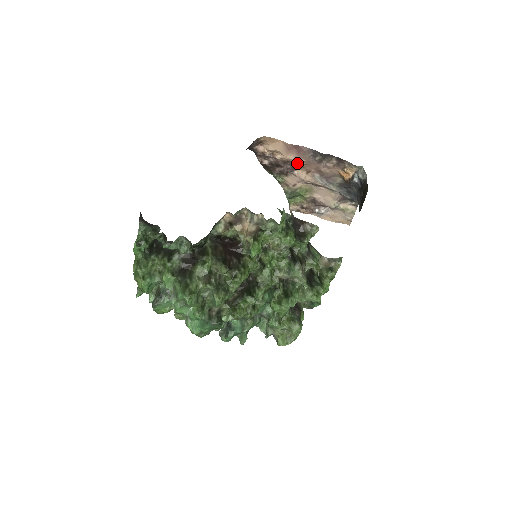
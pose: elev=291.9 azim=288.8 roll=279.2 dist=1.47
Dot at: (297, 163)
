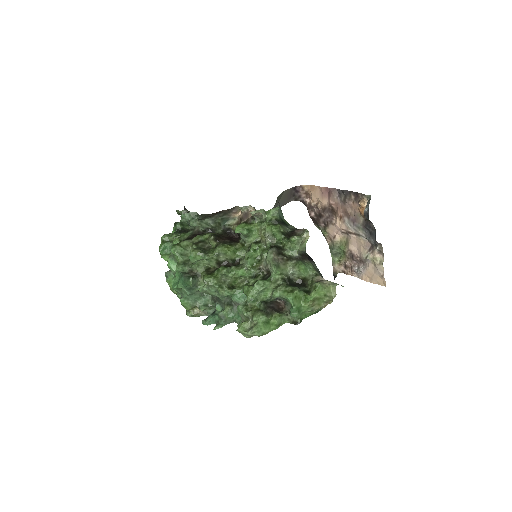
Dot at: (331, 209)
